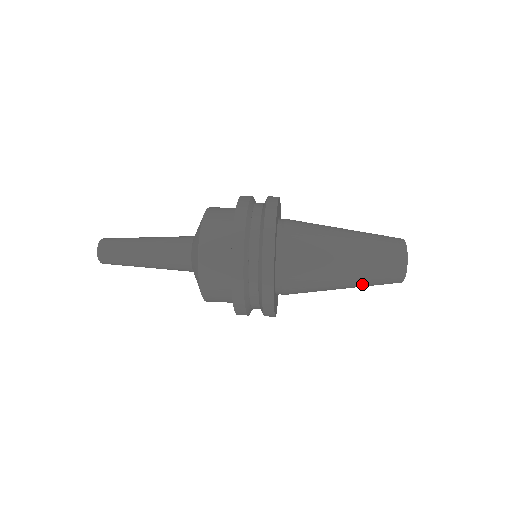
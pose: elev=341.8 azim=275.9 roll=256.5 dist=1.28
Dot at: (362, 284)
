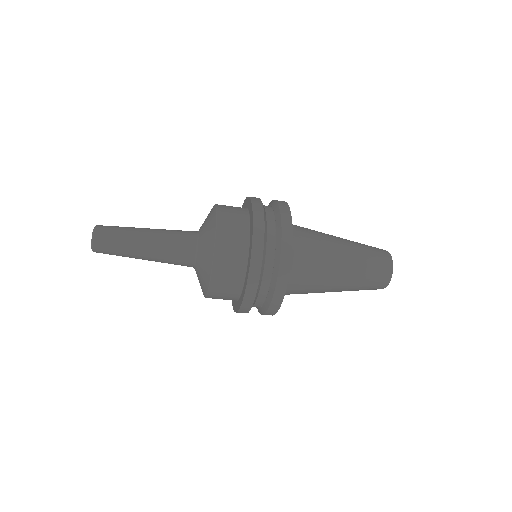
Dot at: (360, 254)
